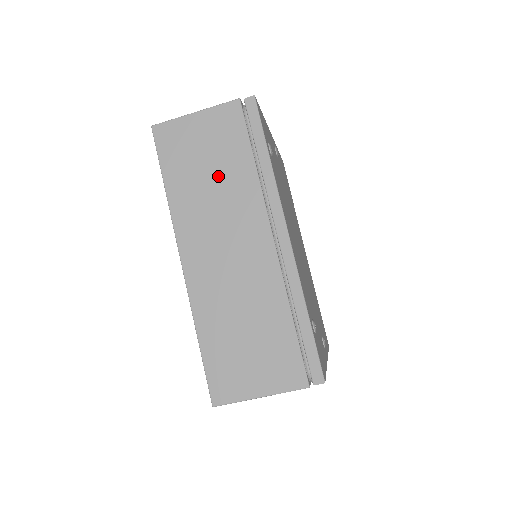
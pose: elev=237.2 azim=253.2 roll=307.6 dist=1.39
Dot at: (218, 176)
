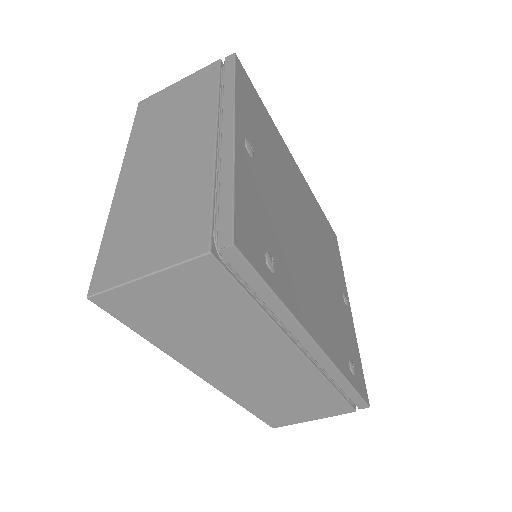
Dot at: (215, 325)
